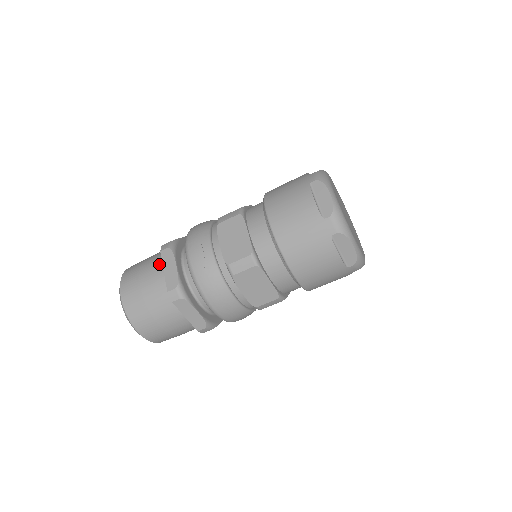
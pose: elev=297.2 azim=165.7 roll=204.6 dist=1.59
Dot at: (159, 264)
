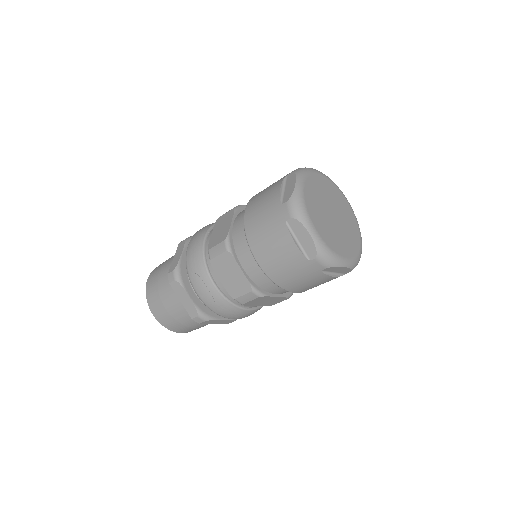
Dot at: (173, 291)
